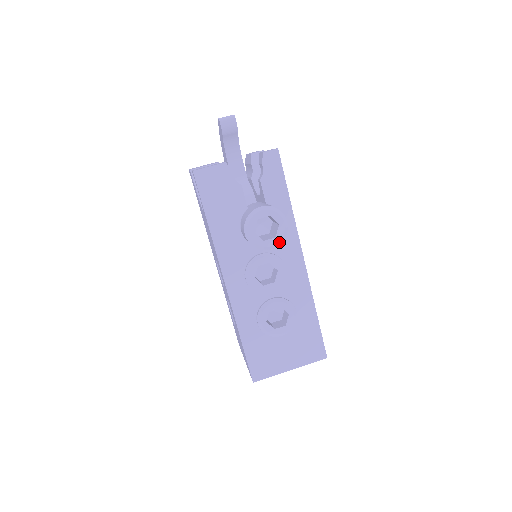
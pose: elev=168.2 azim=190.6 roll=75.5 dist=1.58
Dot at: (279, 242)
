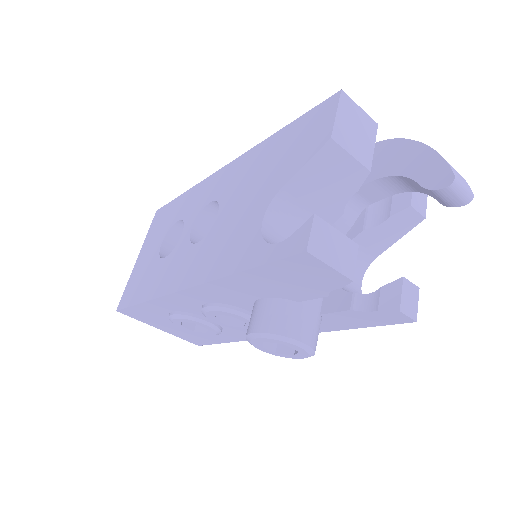
Dot at: (273, 354)
